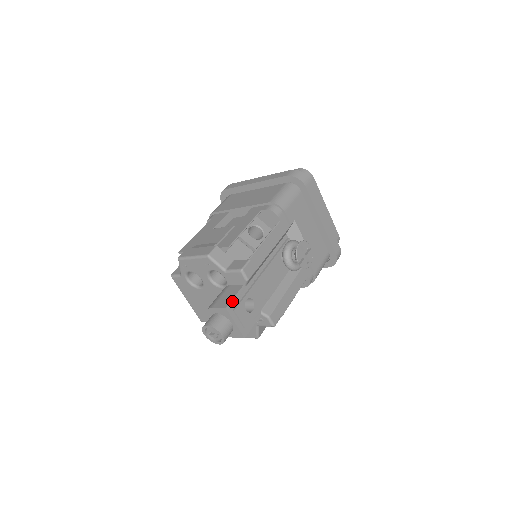
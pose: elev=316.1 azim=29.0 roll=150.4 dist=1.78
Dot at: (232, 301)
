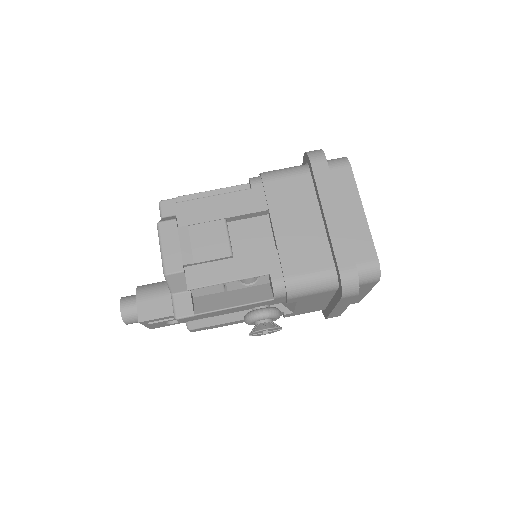
Dot at: (151, 320)
